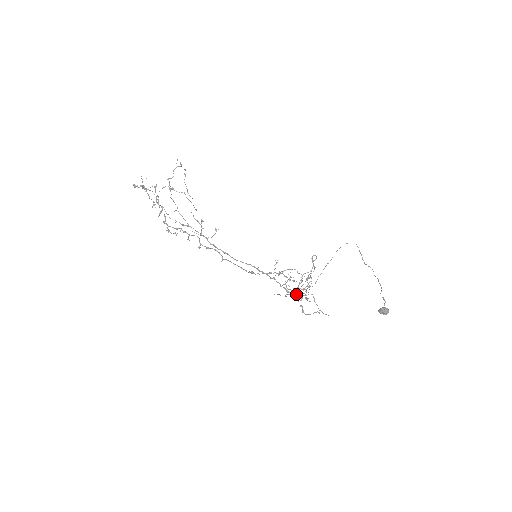
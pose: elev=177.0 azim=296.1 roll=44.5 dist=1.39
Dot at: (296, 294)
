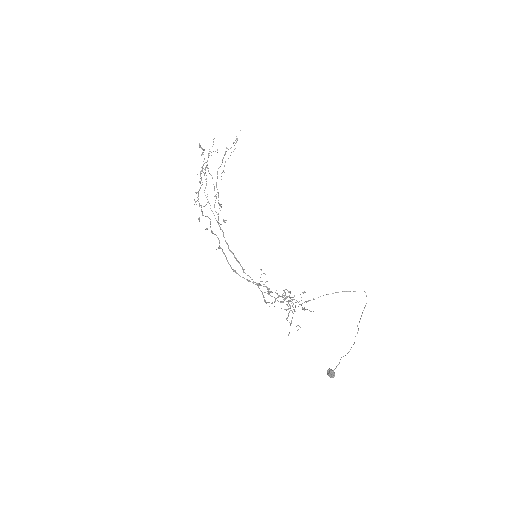
Dot at: occluded
